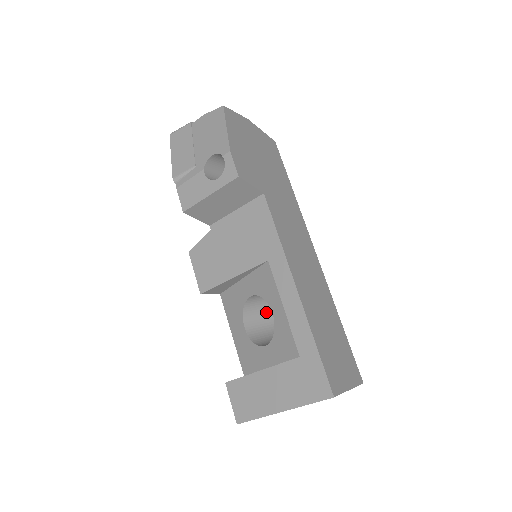
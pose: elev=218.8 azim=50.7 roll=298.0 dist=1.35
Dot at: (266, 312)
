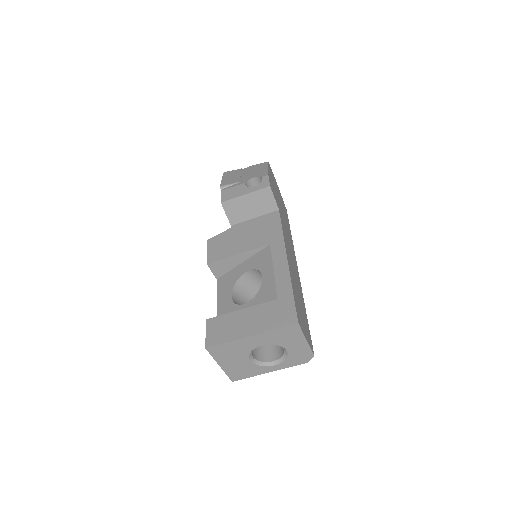
Dot at: (248, 300)
